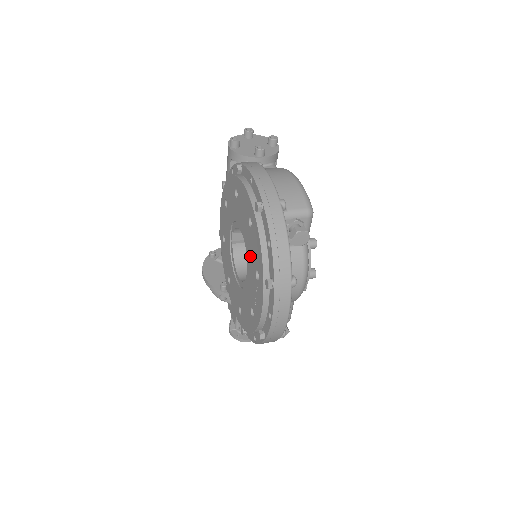
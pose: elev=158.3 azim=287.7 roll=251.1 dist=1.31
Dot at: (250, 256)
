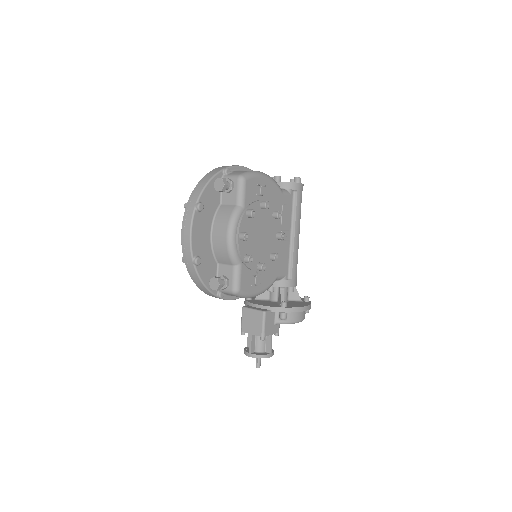
Dot at: occluded
